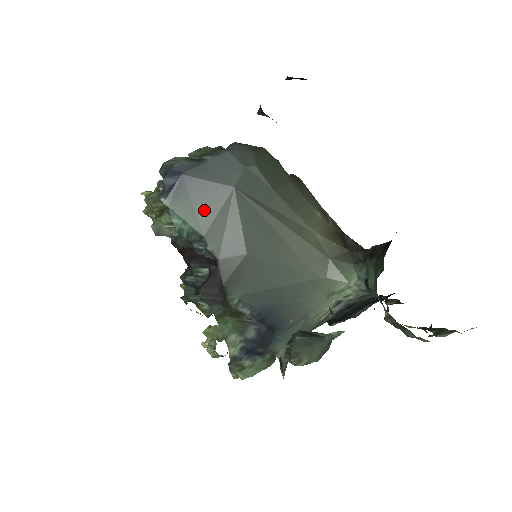
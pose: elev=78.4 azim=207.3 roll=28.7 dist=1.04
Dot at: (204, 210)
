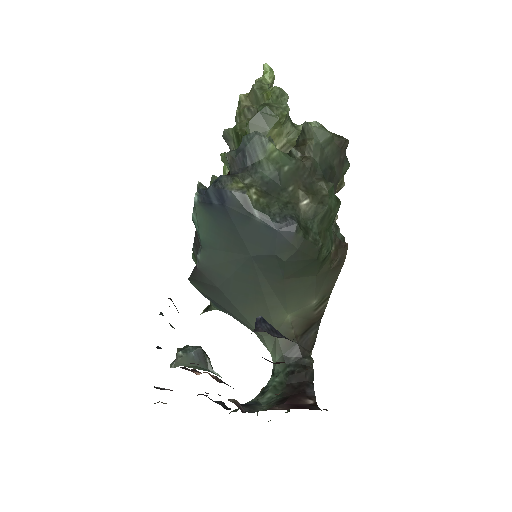
Dot at: (217, 239)
